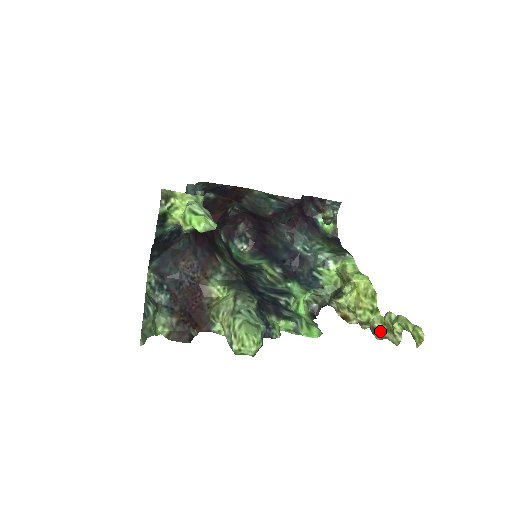
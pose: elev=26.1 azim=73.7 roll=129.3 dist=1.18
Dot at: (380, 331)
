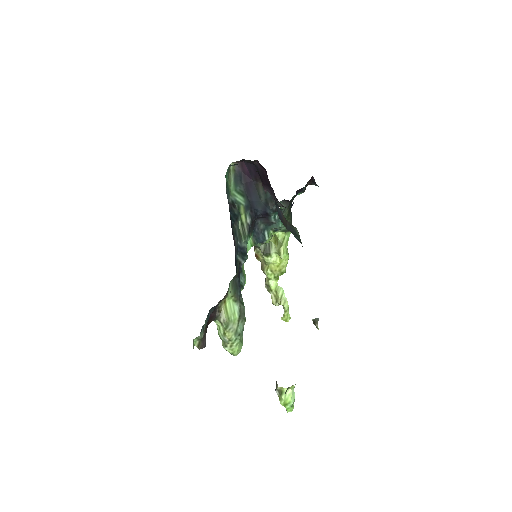
Dot at: (271, 292)
